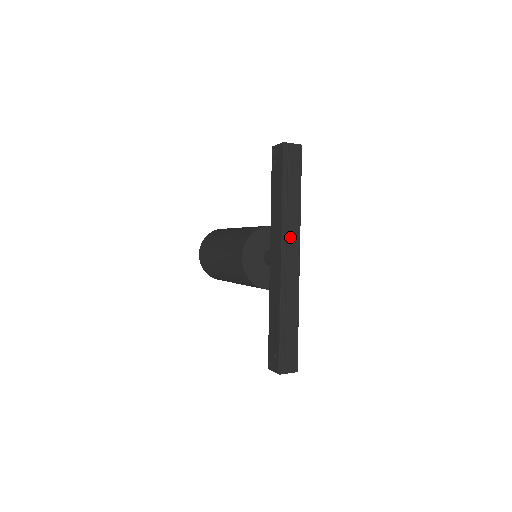
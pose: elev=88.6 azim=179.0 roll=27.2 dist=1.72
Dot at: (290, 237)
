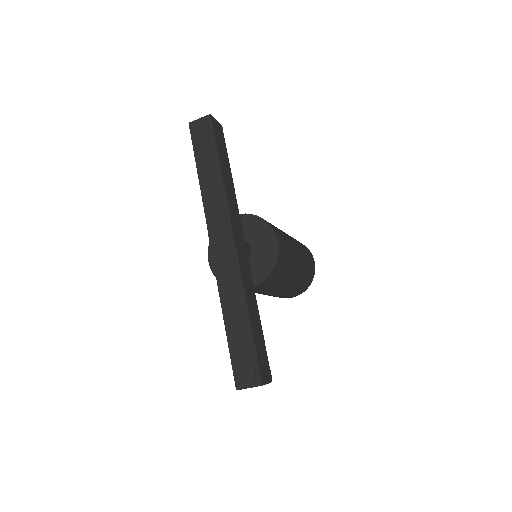
Dot at: (215, 218)
